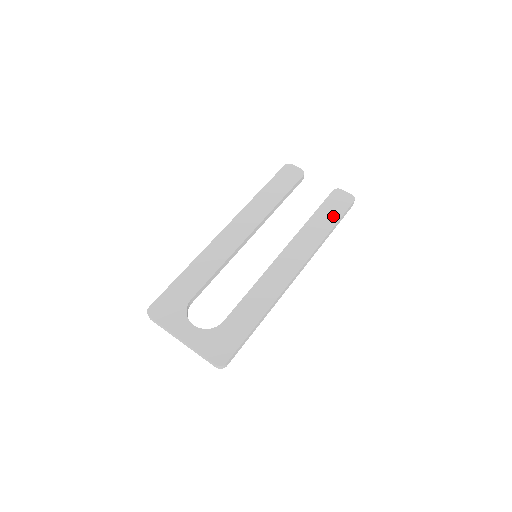
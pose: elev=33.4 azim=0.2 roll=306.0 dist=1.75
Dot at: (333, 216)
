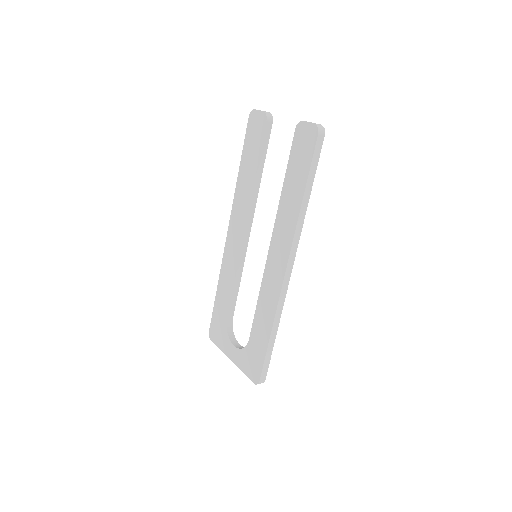
Dot at: (301, 173)
